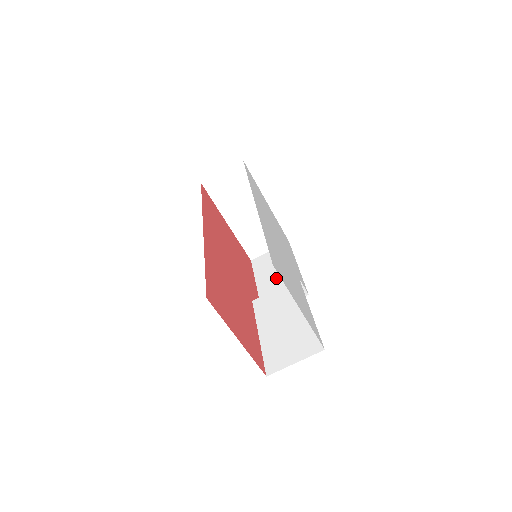
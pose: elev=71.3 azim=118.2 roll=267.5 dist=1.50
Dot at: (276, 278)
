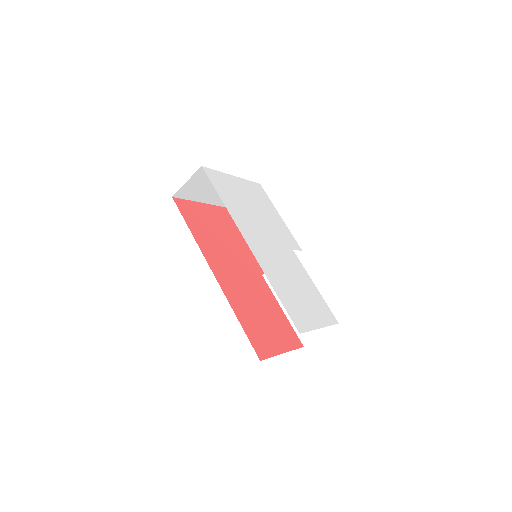
Dot at: occluded
